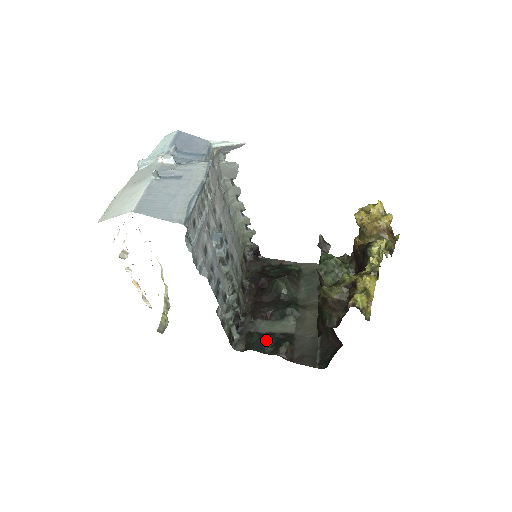
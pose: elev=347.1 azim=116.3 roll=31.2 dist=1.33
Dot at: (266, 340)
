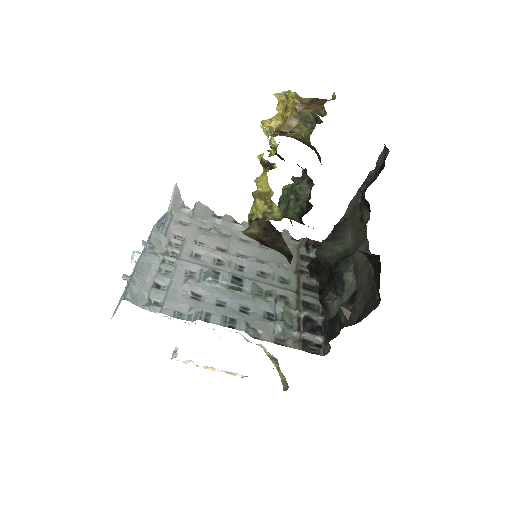
Dot at: (334, 321)
